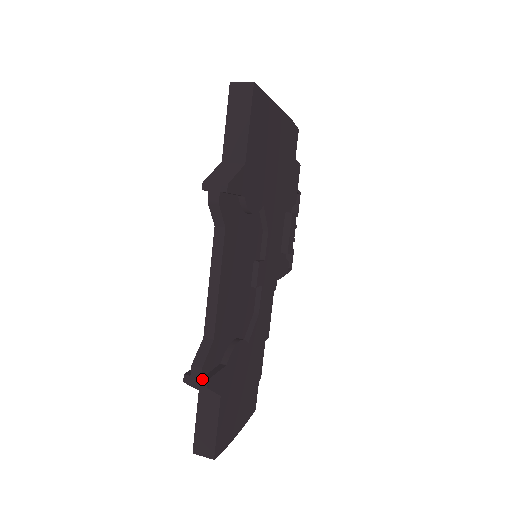
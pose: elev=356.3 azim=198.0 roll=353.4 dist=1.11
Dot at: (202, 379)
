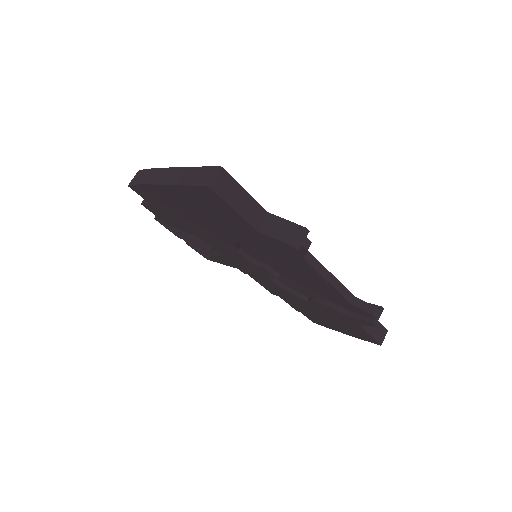
Dot at: (380, 310)
